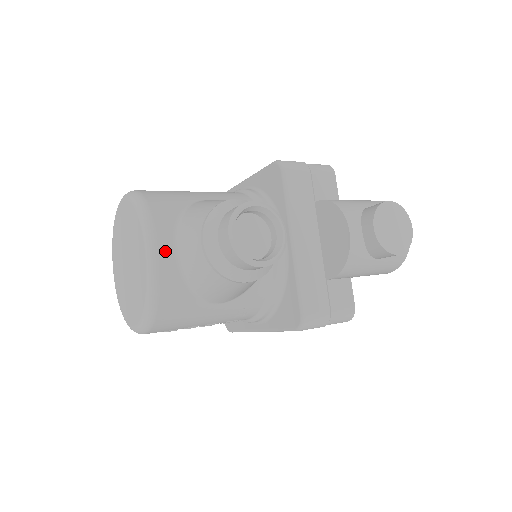
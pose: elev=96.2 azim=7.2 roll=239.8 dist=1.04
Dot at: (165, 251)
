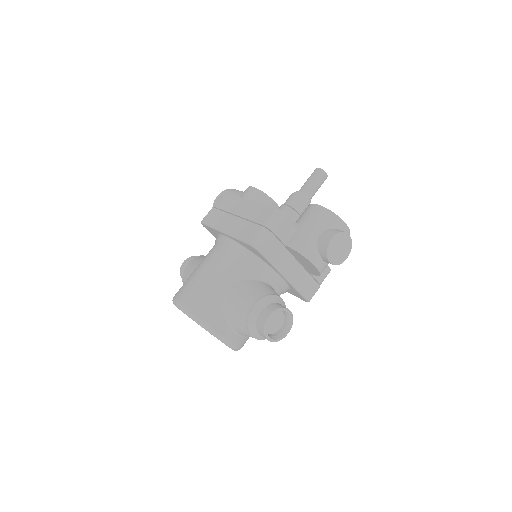
Dot at: (232, 338)
